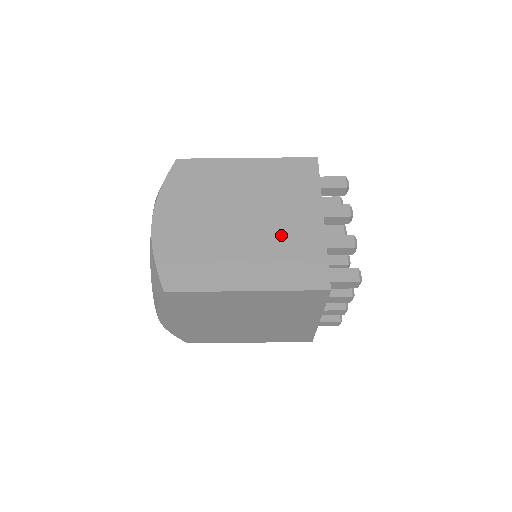
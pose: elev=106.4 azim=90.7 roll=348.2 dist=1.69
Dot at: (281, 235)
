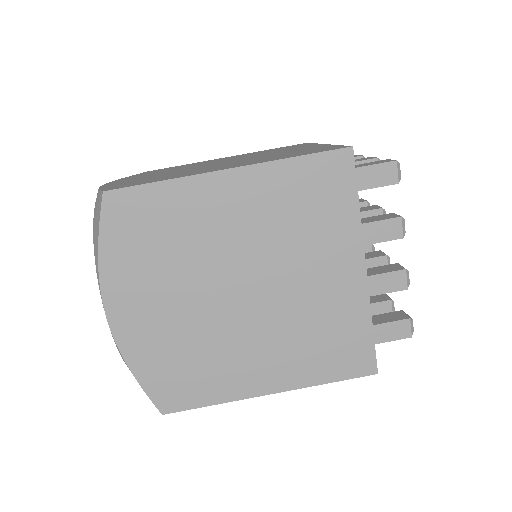
Dot at: occluded
